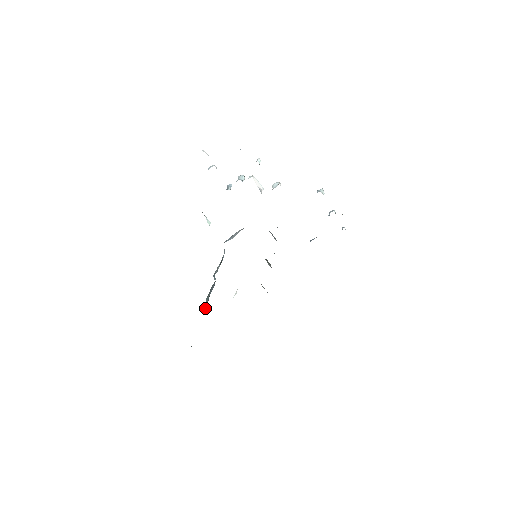
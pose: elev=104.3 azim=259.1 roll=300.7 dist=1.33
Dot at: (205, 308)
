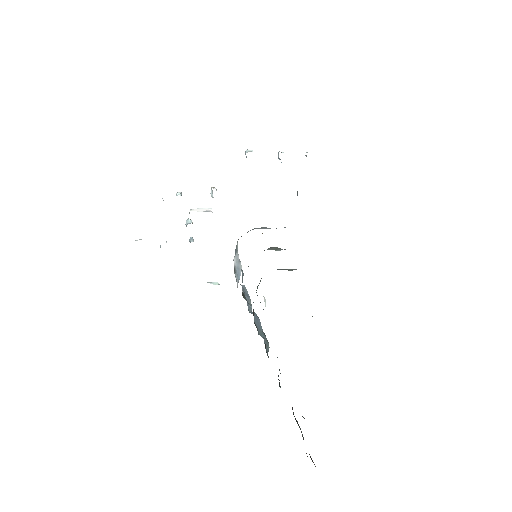
Dot at: occluded
